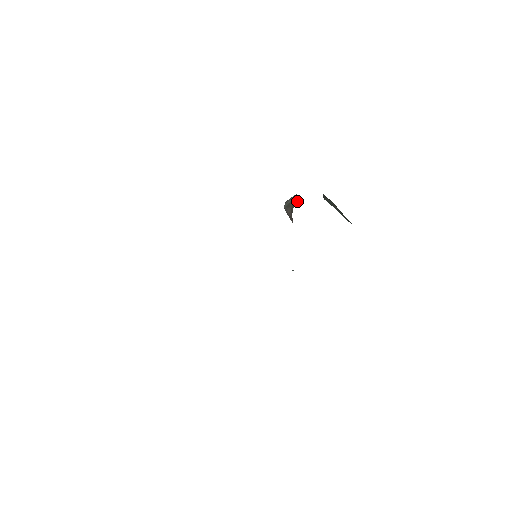
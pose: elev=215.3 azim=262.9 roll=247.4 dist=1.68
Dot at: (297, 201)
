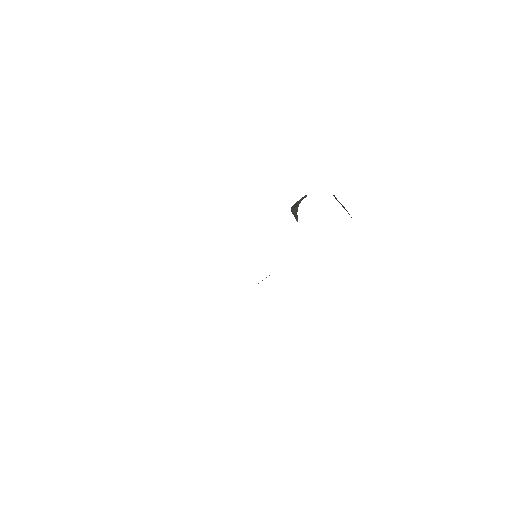
Dot at: (304, 197)
